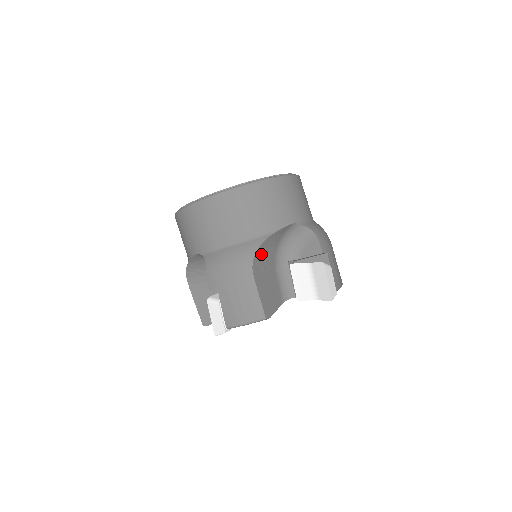
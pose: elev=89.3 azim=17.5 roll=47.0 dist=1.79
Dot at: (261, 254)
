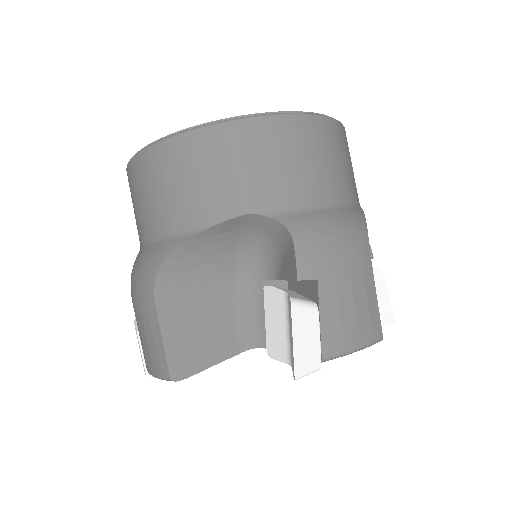
Dot at: (182, 266)
